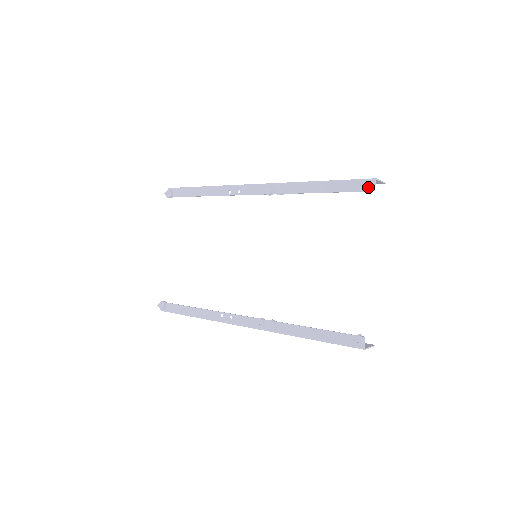
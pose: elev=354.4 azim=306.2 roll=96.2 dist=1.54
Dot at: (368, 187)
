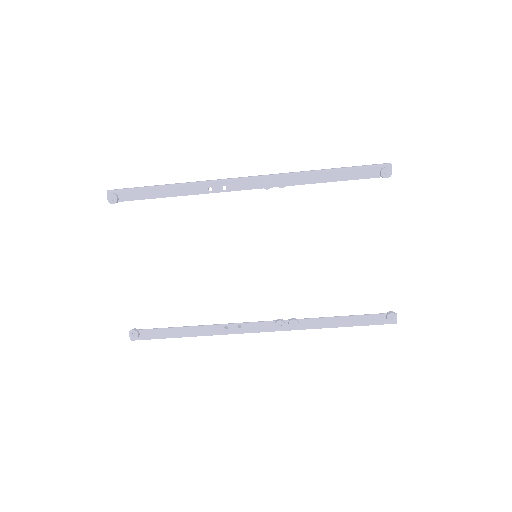
Dot at: (388, 173)
